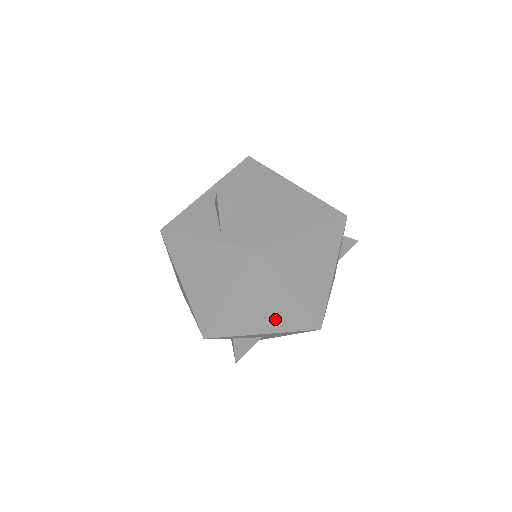
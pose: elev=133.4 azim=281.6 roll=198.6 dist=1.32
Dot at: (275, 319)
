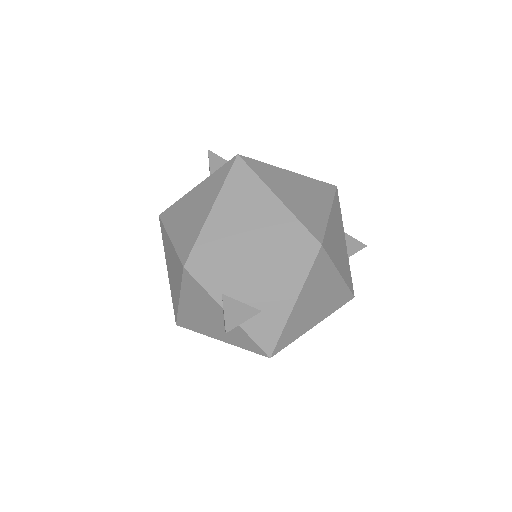
Dot at: (265, 234)
